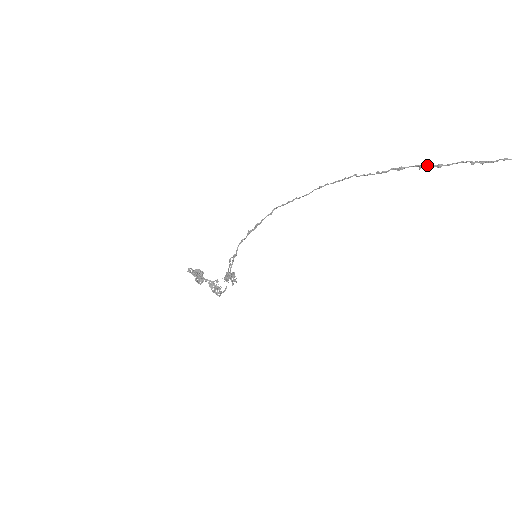
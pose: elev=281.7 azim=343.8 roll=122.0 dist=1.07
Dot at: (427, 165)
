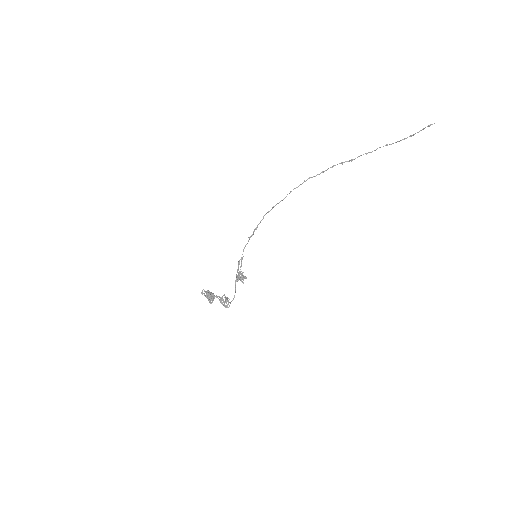
Dot at: (345, 161)
